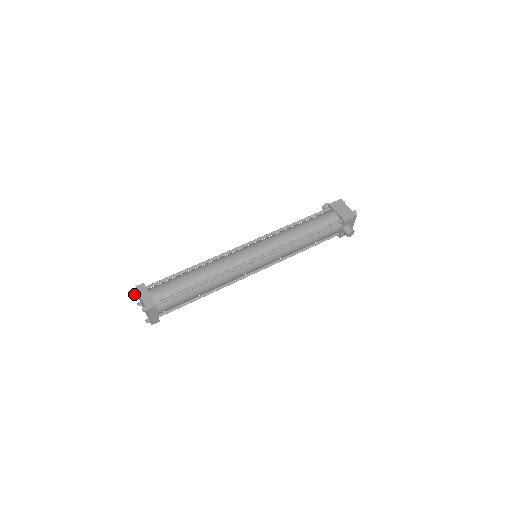
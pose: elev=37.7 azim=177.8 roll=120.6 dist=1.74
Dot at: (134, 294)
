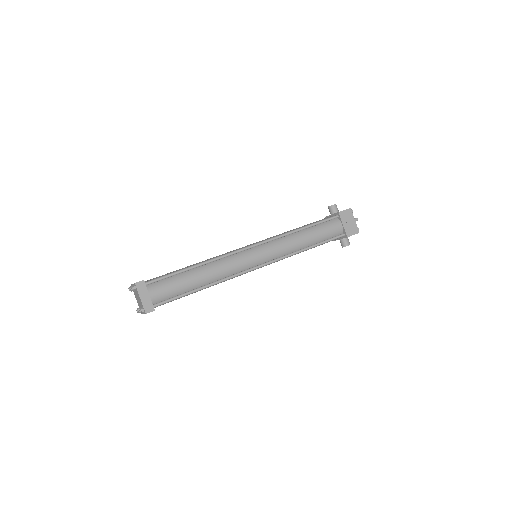
Dot at: occluded
